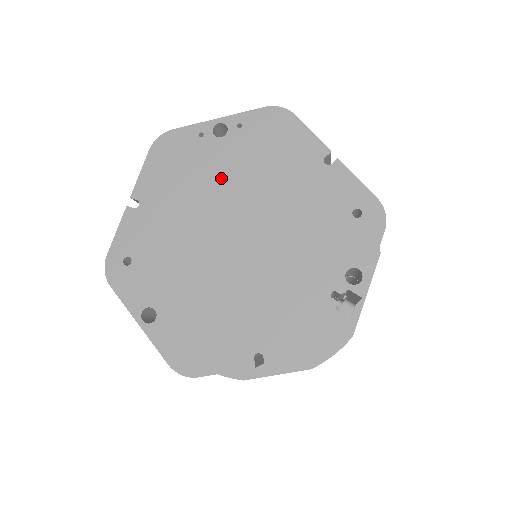
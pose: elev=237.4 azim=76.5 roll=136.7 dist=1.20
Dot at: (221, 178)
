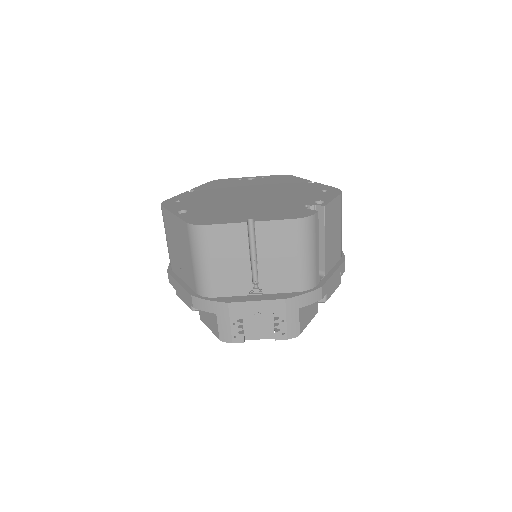
Dot at: (247, 186)
